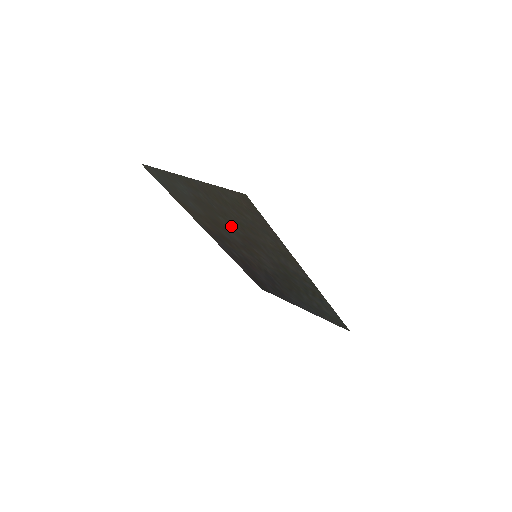
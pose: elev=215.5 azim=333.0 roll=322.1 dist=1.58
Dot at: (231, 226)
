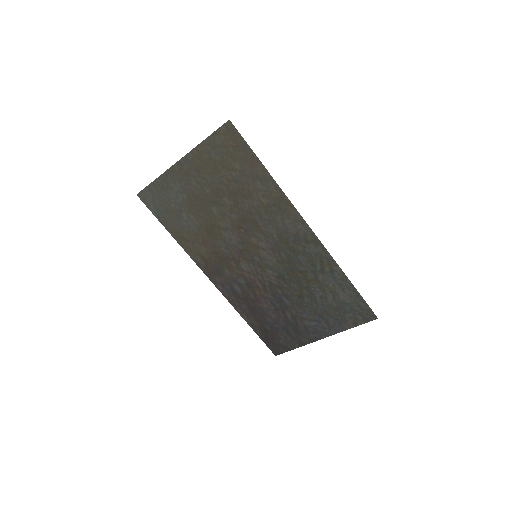
Dot at: (225, 215)
